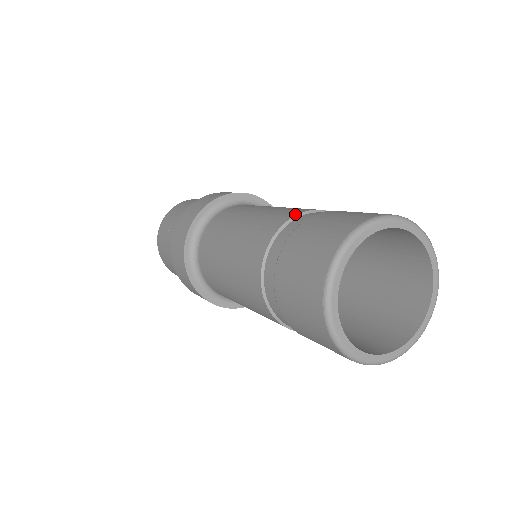
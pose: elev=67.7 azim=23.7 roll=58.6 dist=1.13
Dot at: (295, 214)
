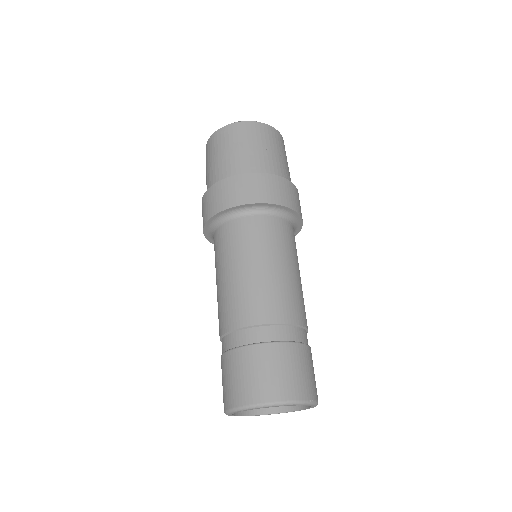
Dot at: (296, 322)
